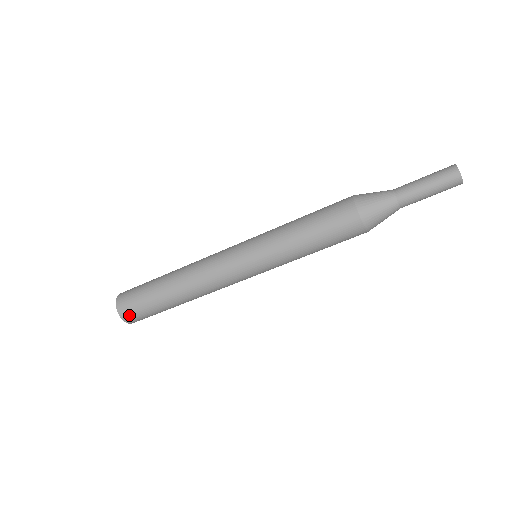
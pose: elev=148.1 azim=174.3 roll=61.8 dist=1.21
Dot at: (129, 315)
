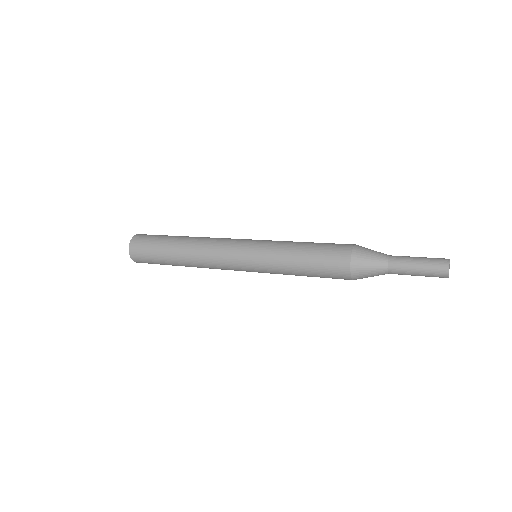
Dot at: (139, 260)
